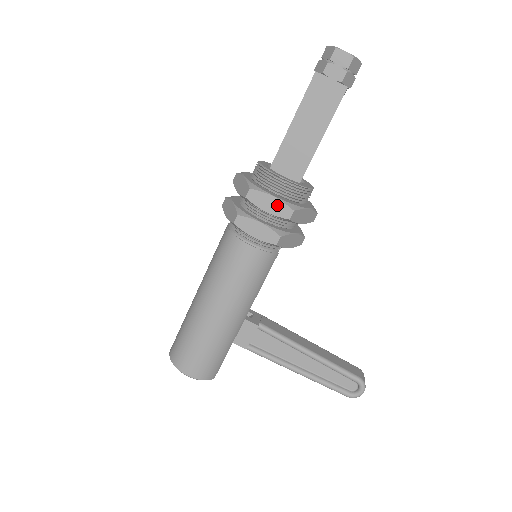
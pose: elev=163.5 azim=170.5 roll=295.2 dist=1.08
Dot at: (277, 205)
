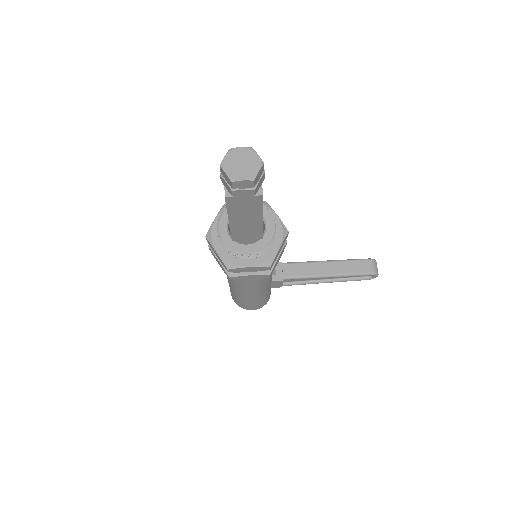
Dot at: (255, 269)
